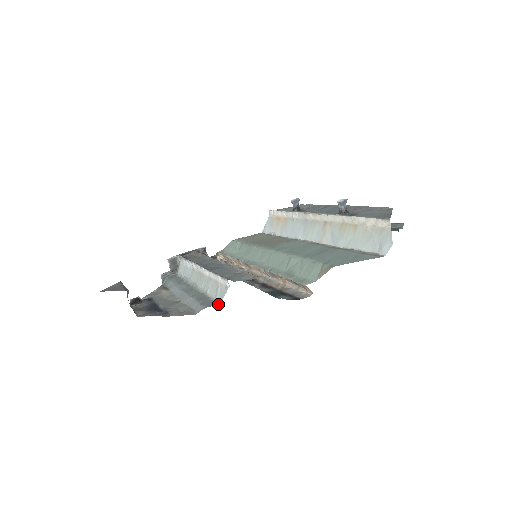
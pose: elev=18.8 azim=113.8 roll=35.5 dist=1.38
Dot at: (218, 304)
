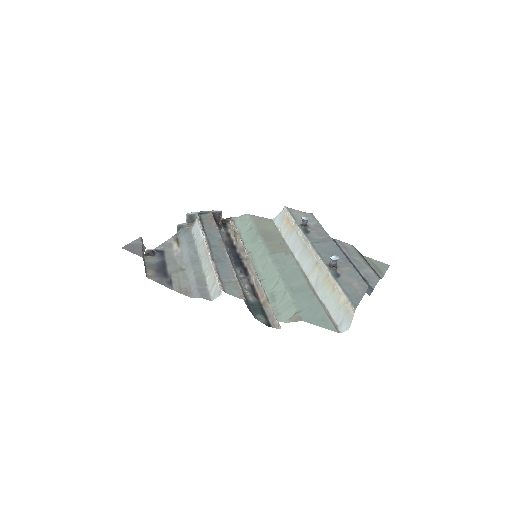
Dot at: (210, 300)
